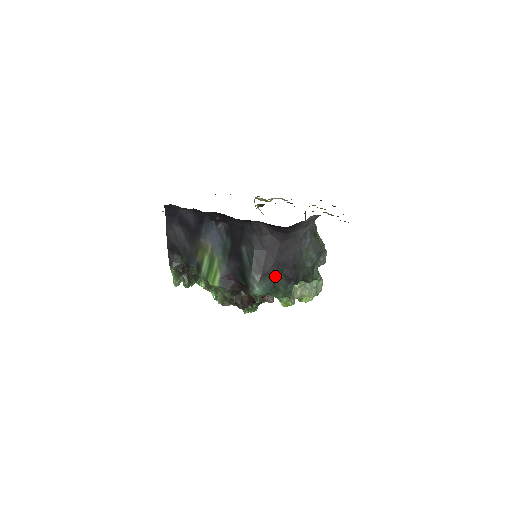
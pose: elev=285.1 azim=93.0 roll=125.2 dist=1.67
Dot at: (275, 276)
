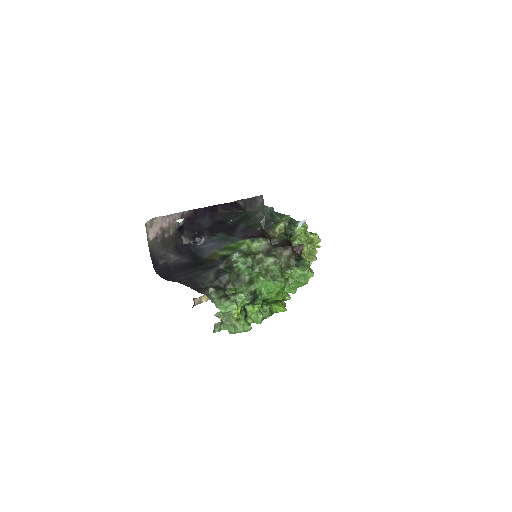
Dot at: occluded
